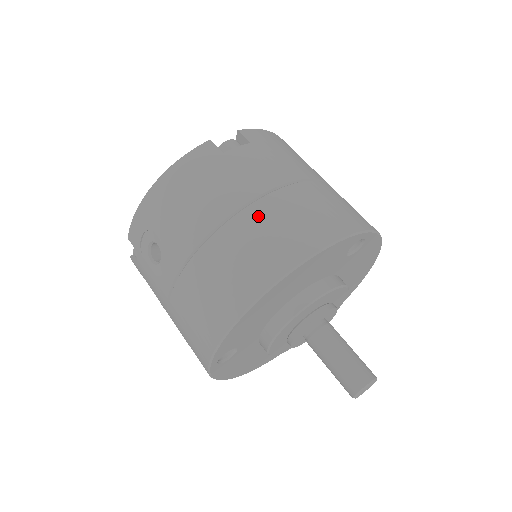
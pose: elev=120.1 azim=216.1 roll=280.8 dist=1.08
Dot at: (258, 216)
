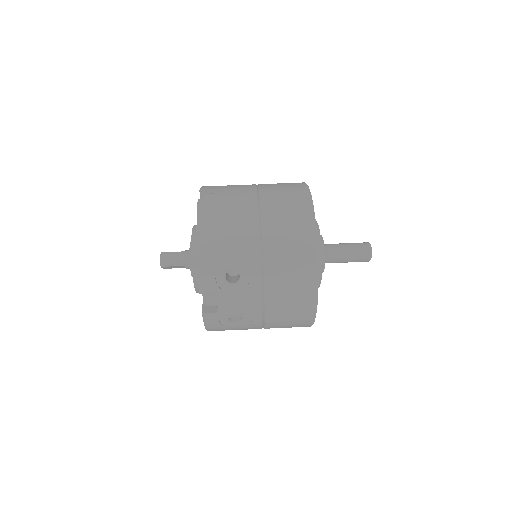
Dot at: (270, 204)
